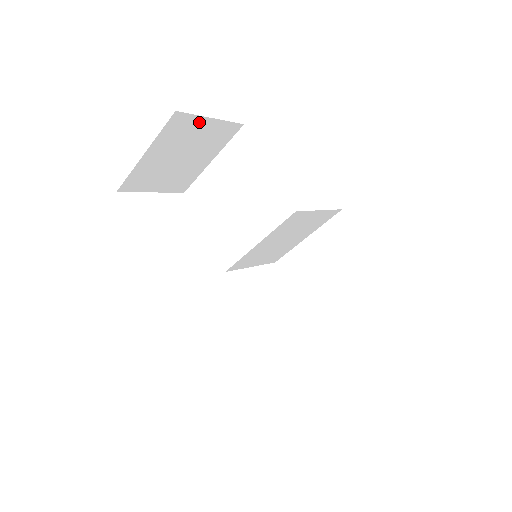
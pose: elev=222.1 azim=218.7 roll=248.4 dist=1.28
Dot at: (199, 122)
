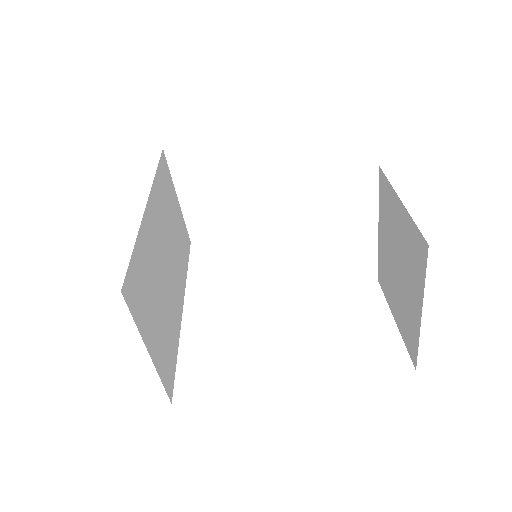
Dot at: (199, 150)
